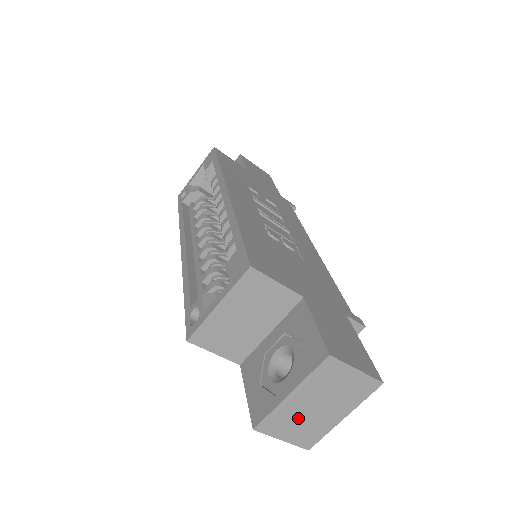
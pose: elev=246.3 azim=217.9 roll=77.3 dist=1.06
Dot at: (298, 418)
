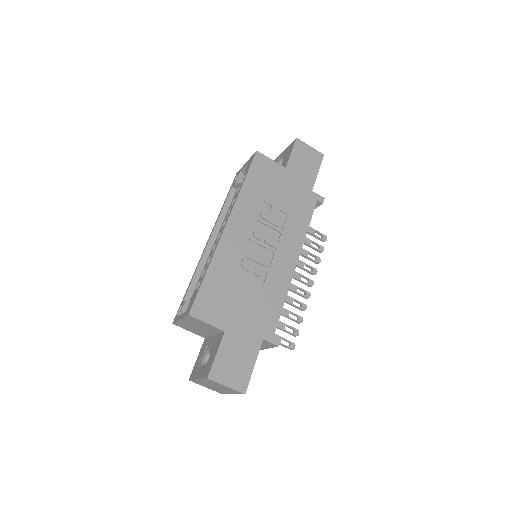
Dot at: (208, 386)
